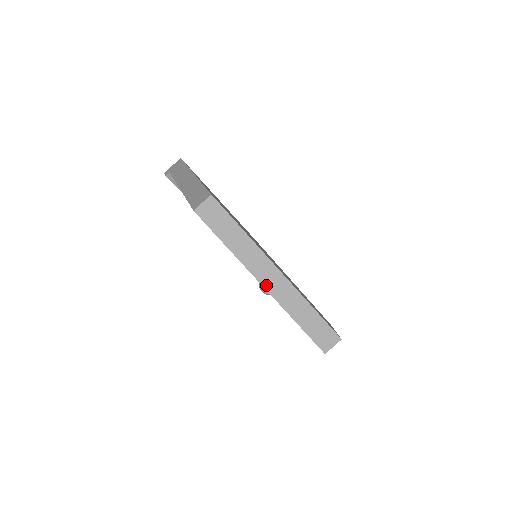
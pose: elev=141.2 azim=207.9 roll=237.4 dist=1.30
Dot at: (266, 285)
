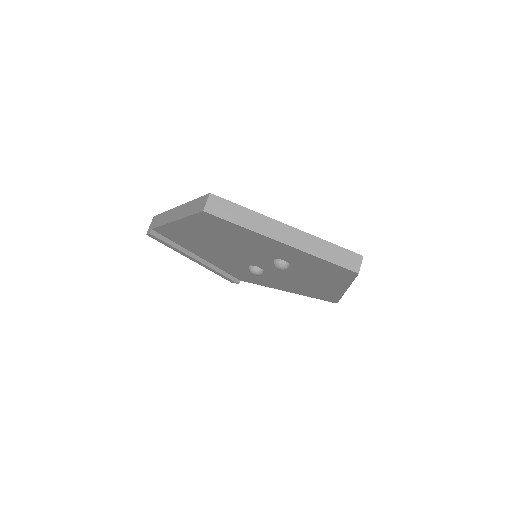
Dot at: (286, 242)
